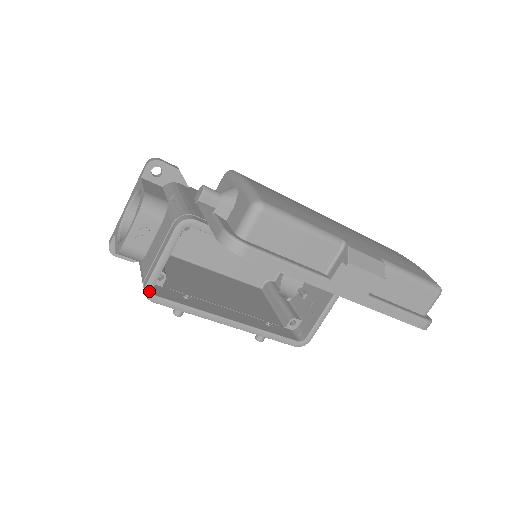
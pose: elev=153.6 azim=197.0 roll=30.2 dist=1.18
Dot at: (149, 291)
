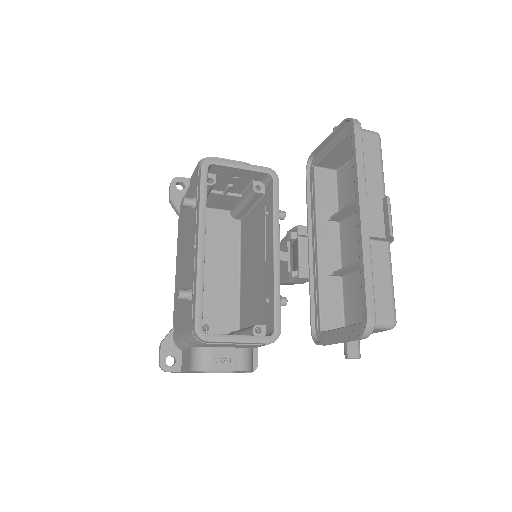
Dot at: (211, 161)
